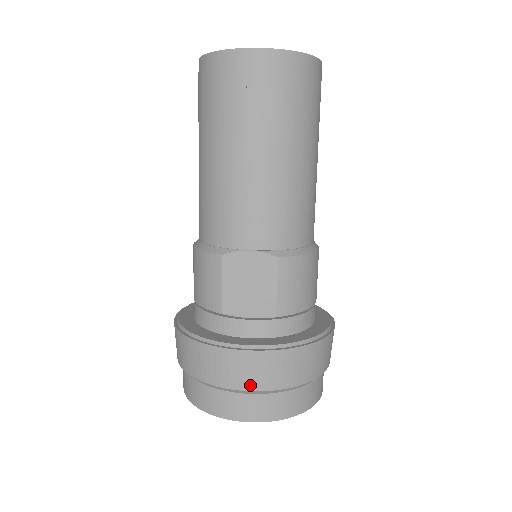
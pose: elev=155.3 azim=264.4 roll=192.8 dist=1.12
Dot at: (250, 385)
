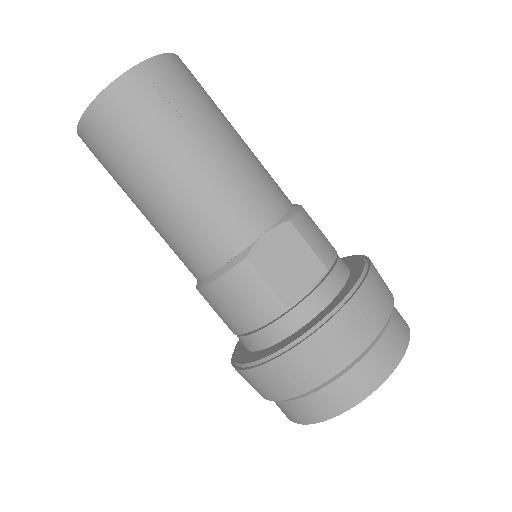
Dot at: (366, 339)
